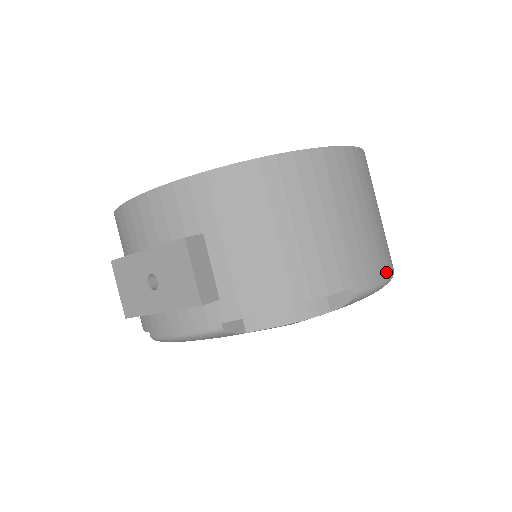
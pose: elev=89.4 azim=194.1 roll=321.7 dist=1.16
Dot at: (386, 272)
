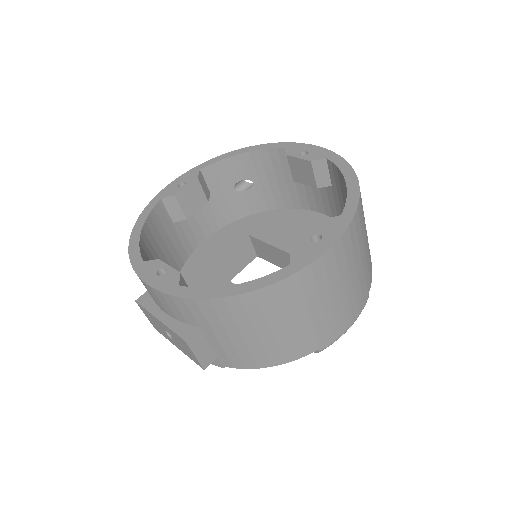
Dot at: (355, 317)
